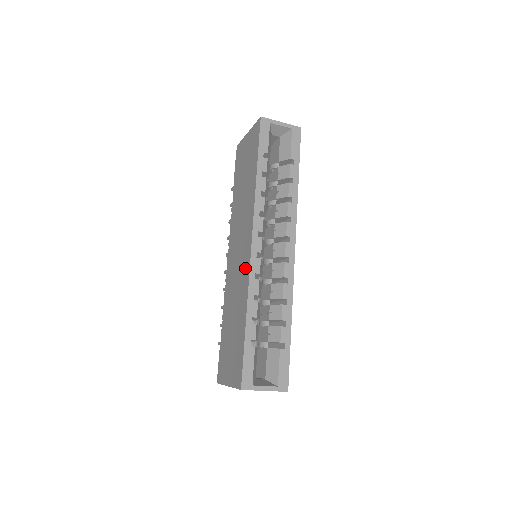
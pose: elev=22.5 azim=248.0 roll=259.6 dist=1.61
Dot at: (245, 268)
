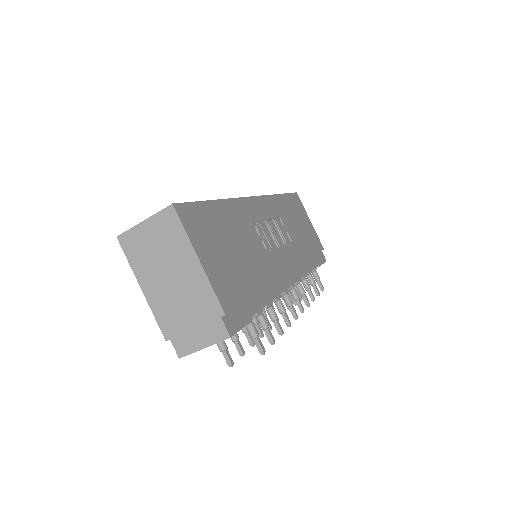
Dot at: occluded
